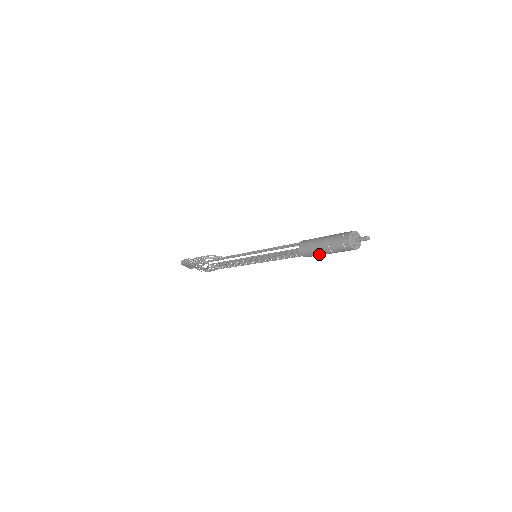
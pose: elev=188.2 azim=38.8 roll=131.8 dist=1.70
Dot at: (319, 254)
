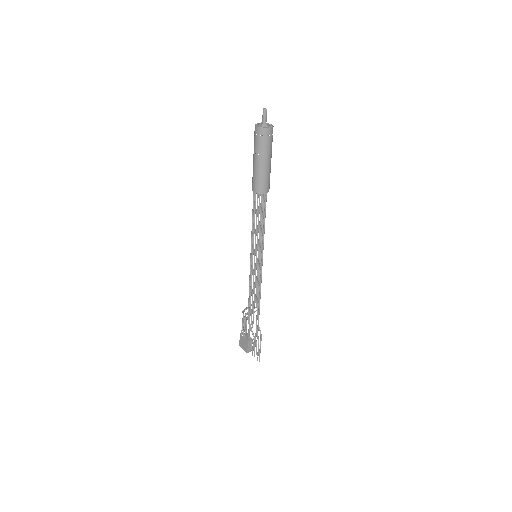
Dot at: (255, 171)
